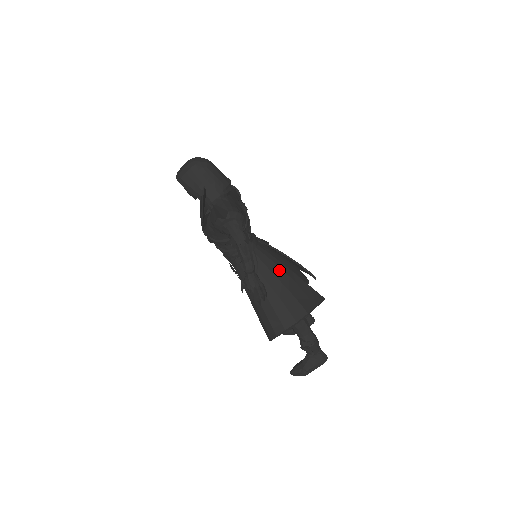
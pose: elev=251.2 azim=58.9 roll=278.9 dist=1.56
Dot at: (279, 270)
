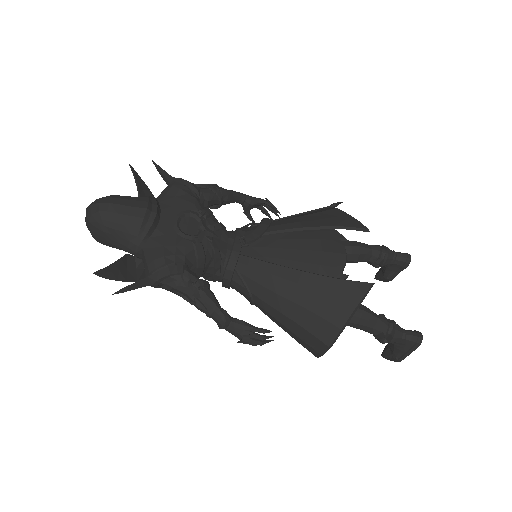
Dot at: (280, 282)
